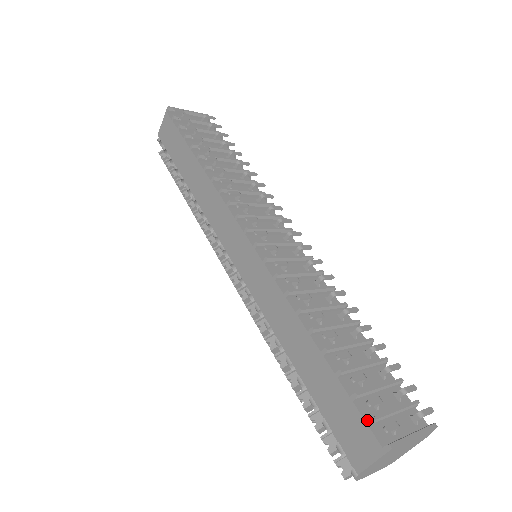
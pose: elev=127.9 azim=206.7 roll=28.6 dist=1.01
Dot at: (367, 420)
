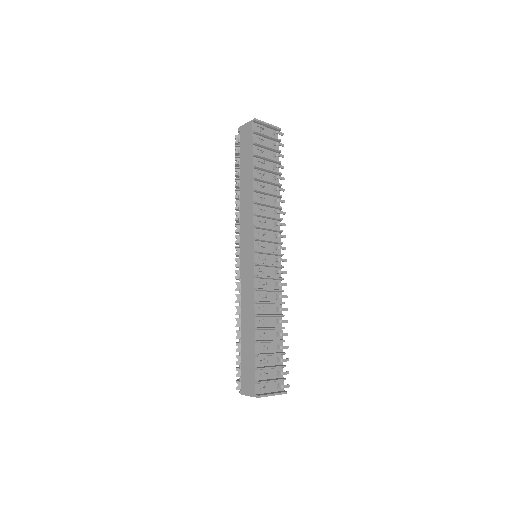
Dot at: (256, 381)
